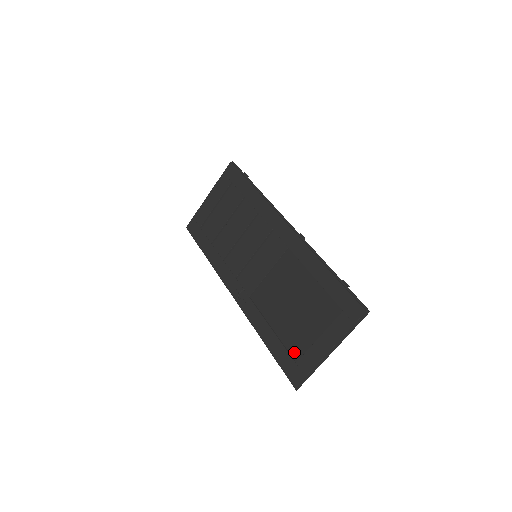
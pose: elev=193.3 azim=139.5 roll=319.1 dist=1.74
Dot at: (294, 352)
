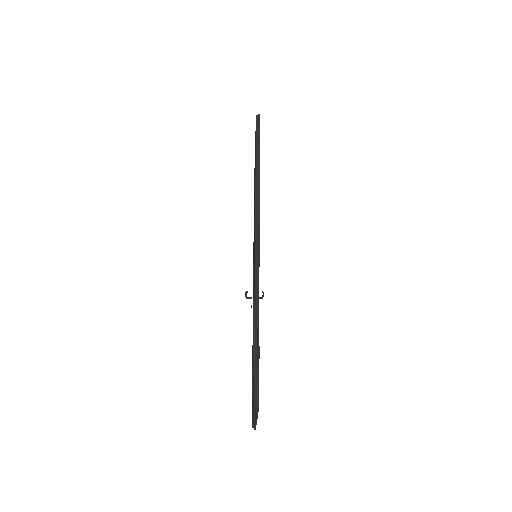
Dot at: occluded
